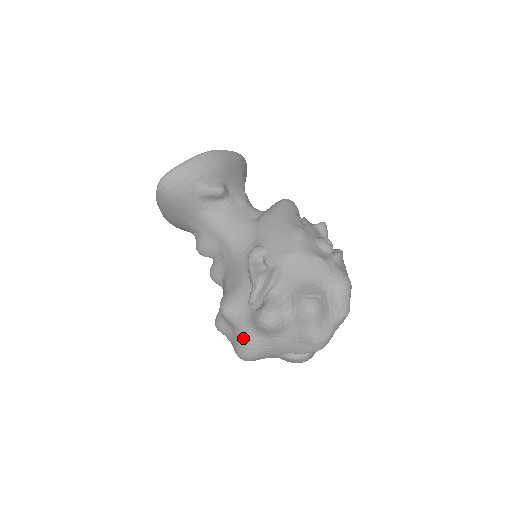
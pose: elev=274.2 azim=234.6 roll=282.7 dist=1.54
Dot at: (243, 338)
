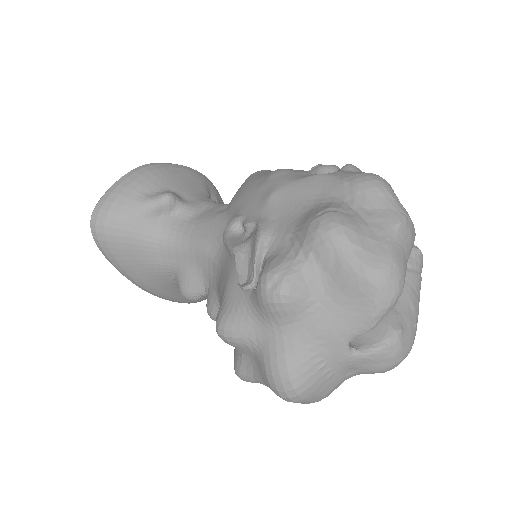
Dot at: (266, 354)
